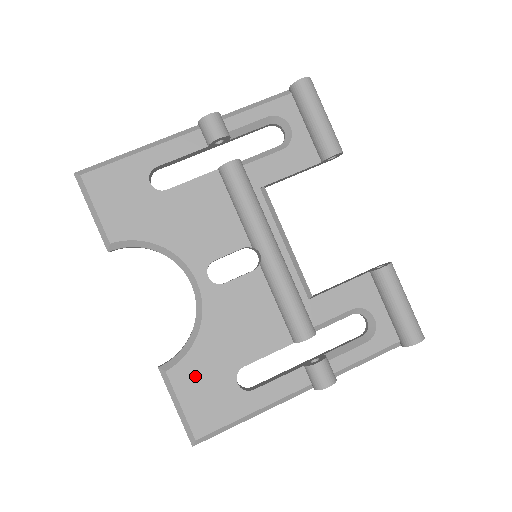
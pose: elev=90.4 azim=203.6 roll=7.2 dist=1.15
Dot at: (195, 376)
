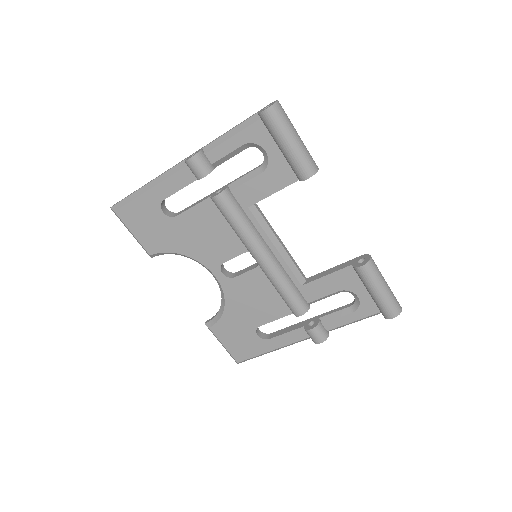
Dot at: (228, 331)
